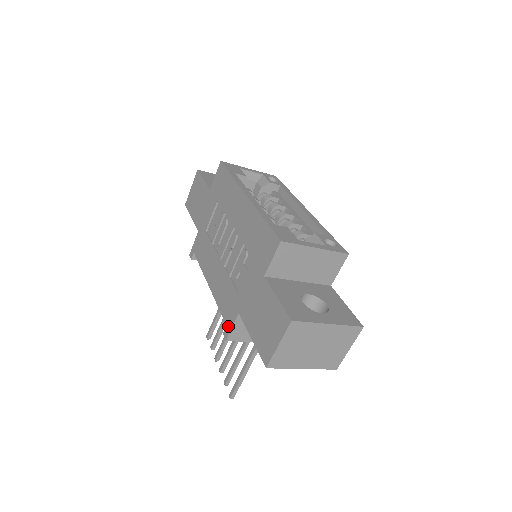
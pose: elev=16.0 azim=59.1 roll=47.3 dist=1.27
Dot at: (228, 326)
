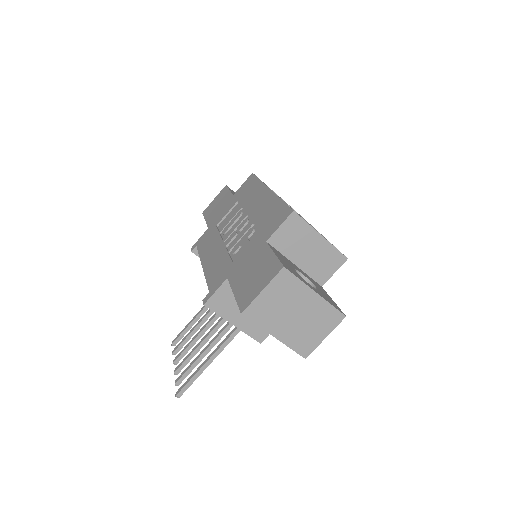
Dot at: (211, 292)
